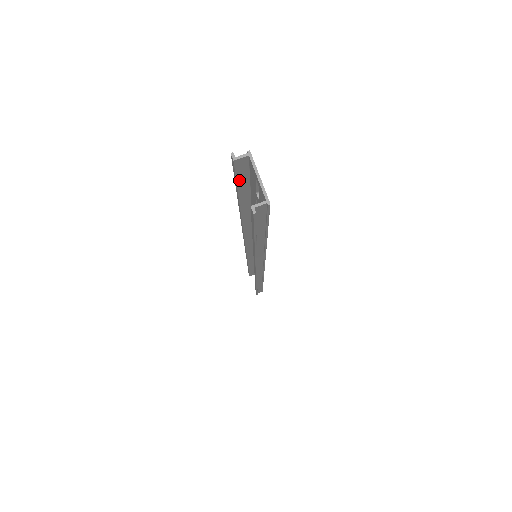
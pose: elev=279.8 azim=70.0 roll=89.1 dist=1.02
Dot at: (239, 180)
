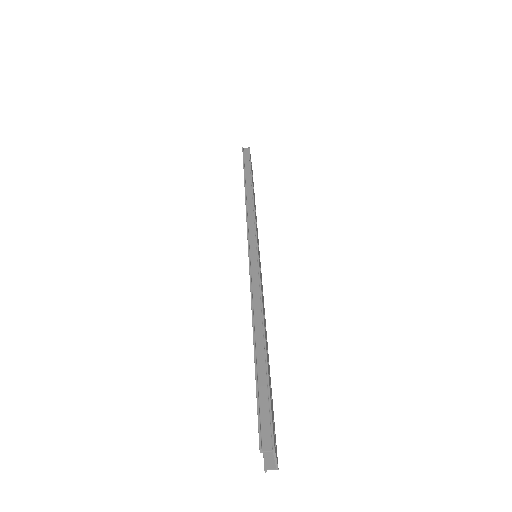
Dot at: (260, 410)
